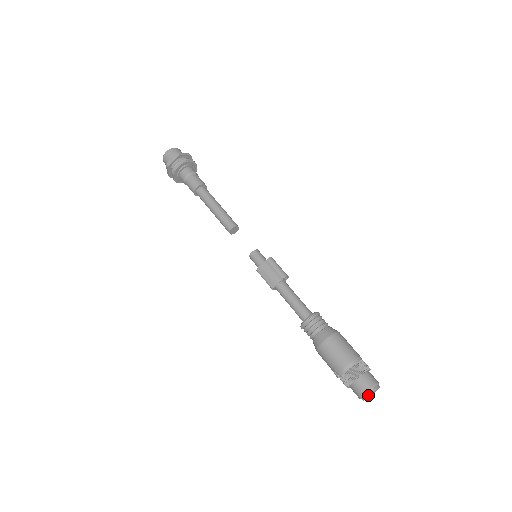
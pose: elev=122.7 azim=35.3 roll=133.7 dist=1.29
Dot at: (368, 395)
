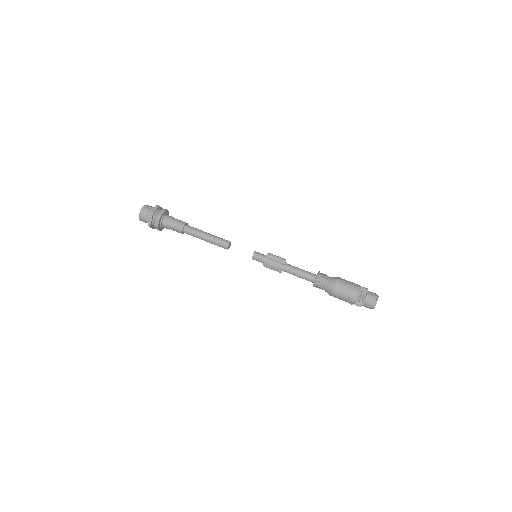
Dot at: occluded
